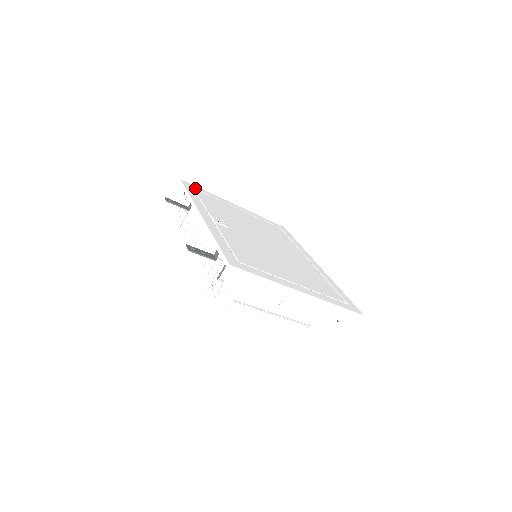
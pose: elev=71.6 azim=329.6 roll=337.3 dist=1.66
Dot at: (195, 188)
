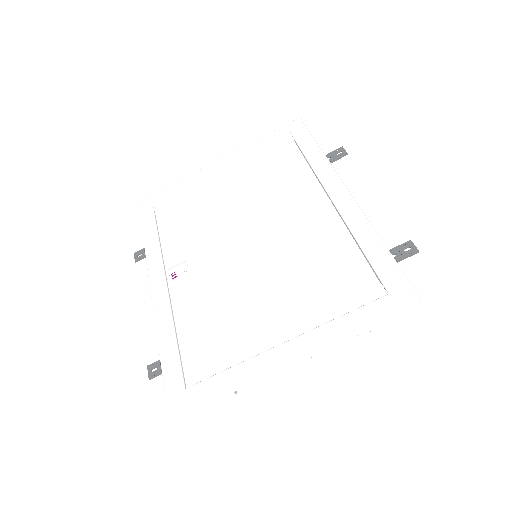
Dot at: (156, 201)
